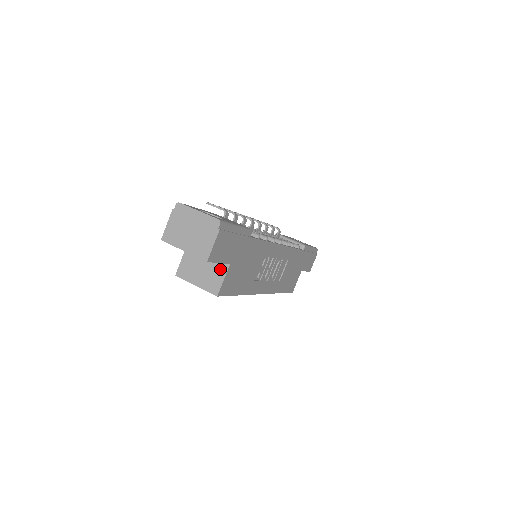
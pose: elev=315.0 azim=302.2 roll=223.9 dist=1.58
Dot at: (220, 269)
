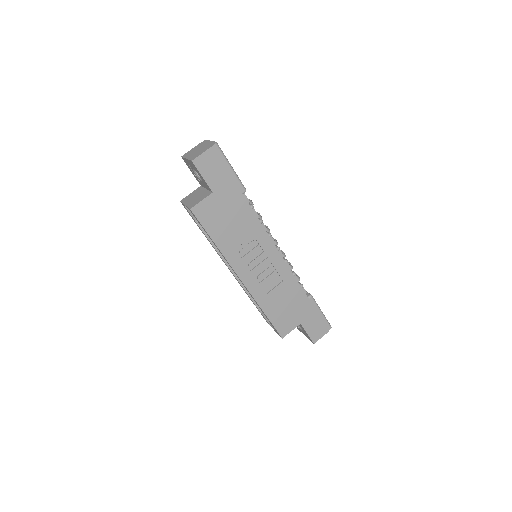
Dot at: (205, 195)
